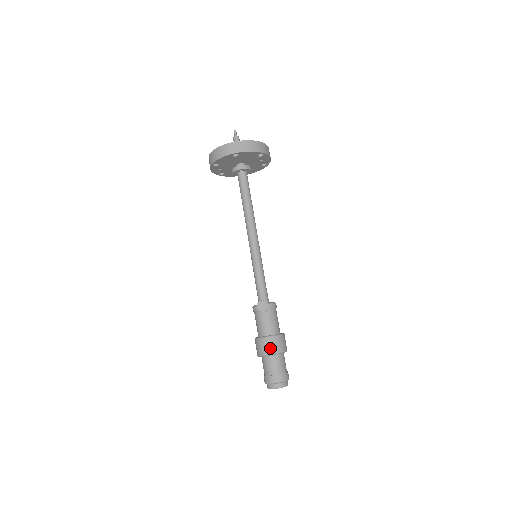
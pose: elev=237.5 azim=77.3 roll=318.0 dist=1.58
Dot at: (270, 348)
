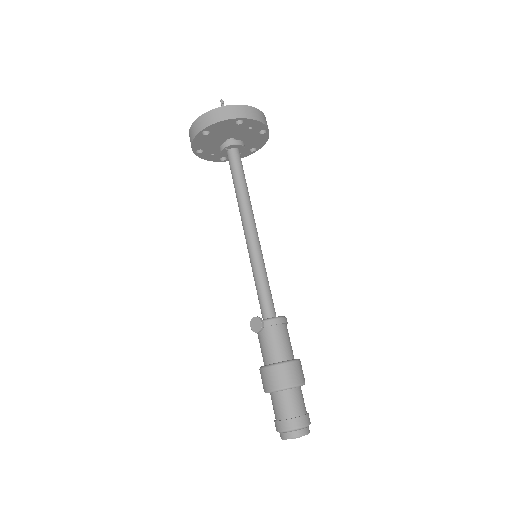
Dot at: (270, 382)
